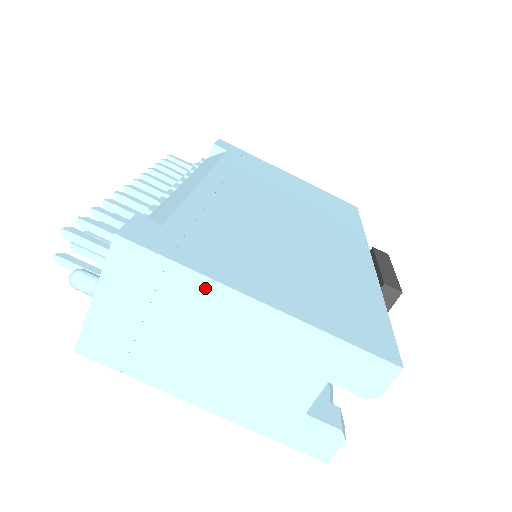
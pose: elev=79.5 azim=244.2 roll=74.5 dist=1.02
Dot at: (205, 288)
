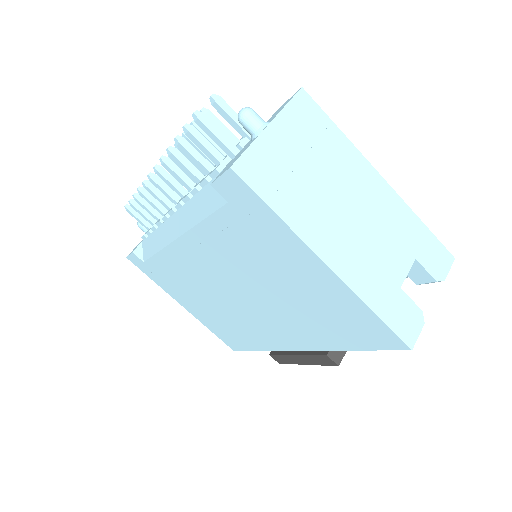
Dot at: (350, 152)
